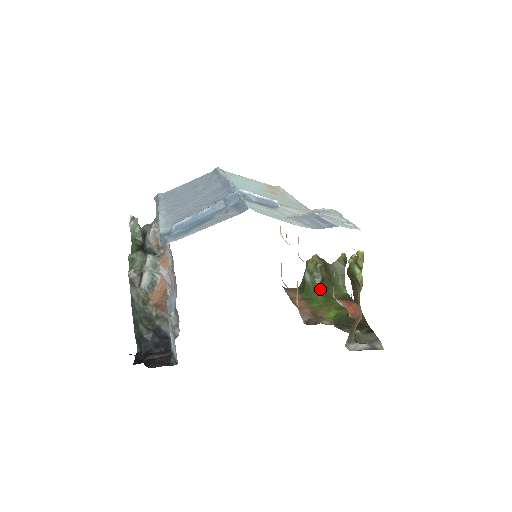
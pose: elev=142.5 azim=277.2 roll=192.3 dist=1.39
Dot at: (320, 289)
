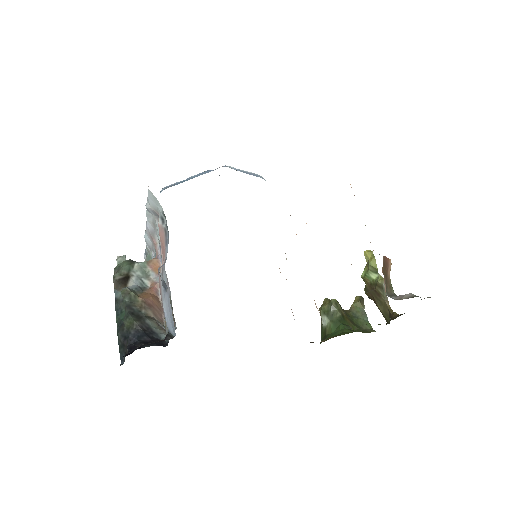
Dot at: (343, 324)
